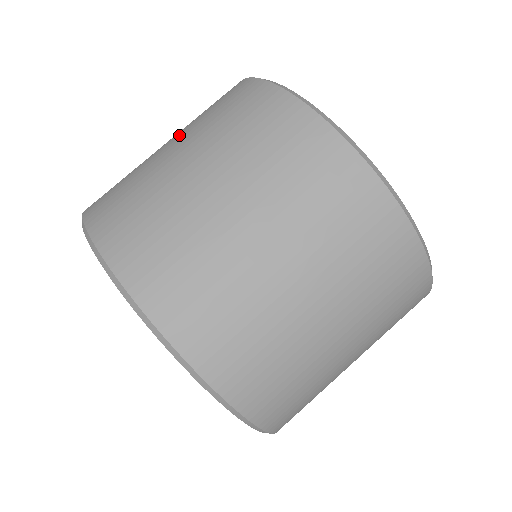
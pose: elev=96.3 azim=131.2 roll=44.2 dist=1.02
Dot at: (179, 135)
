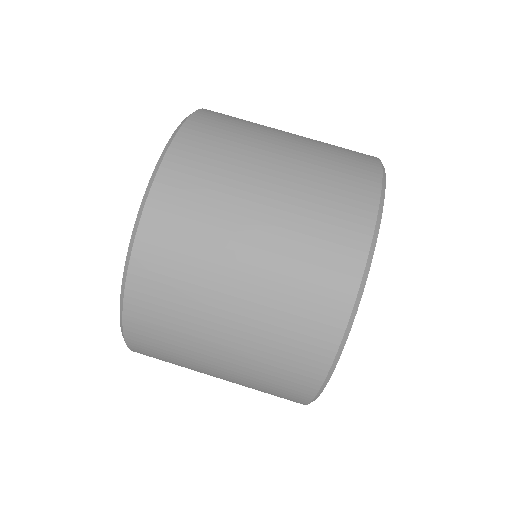
Dot at: occluded
